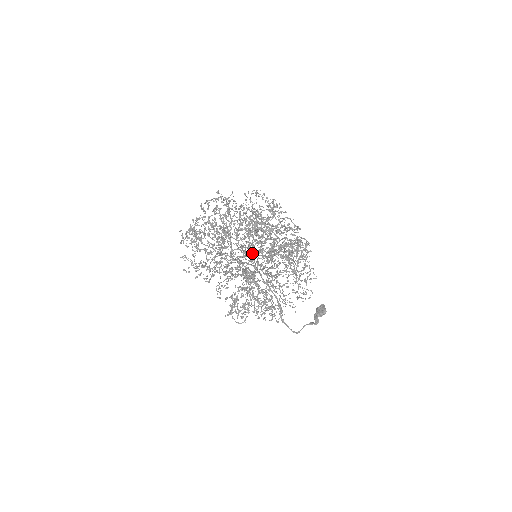
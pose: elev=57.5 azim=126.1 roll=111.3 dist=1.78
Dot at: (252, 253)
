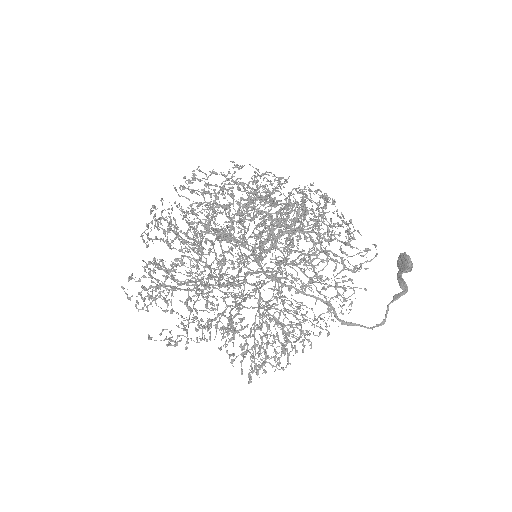
Dot at: occluded
